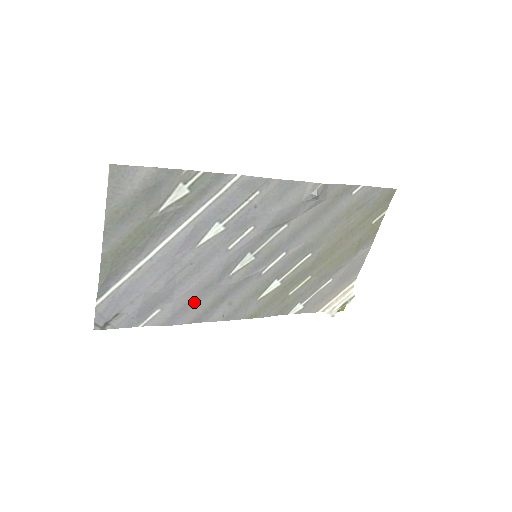
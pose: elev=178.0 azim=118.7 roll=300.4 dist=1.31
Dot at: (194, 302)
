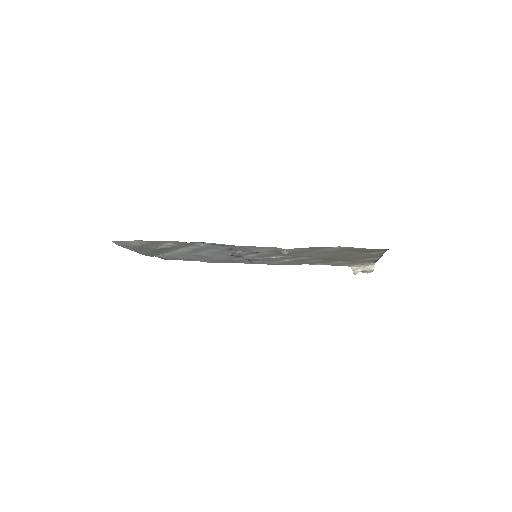
Dot at: (222, 261)
